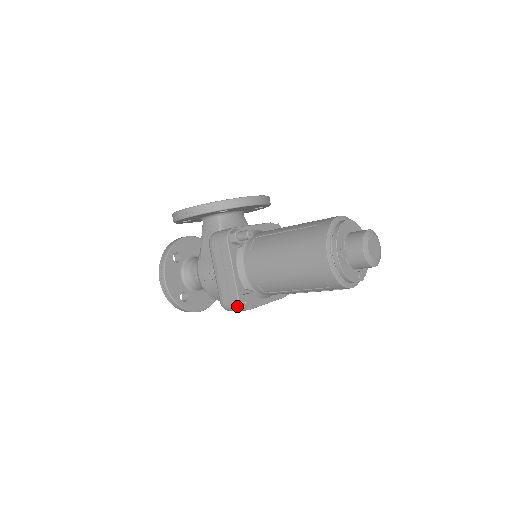
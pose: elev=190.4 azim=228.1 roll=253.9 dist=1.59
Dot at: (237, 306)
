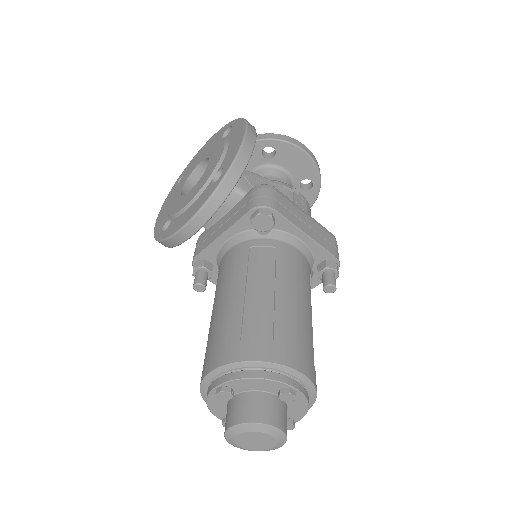
Dot at: occluded
